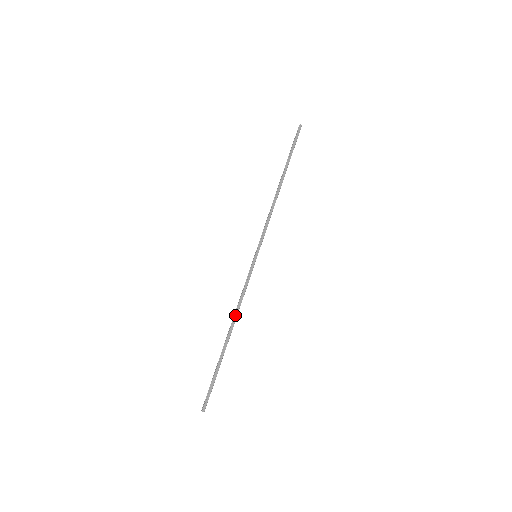
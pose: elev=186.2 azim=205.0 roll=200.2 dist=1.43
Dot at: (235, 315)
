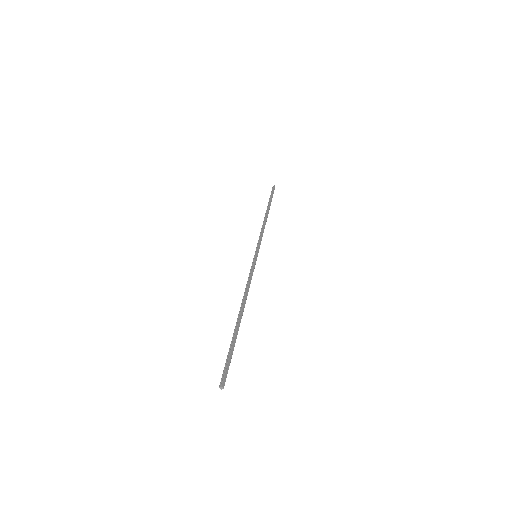
Dot at: (245, 296)
